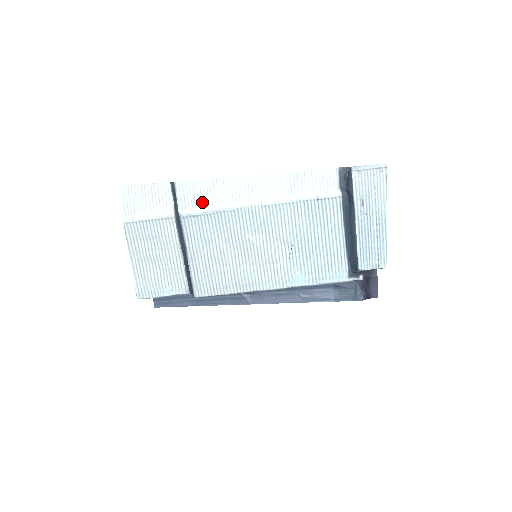
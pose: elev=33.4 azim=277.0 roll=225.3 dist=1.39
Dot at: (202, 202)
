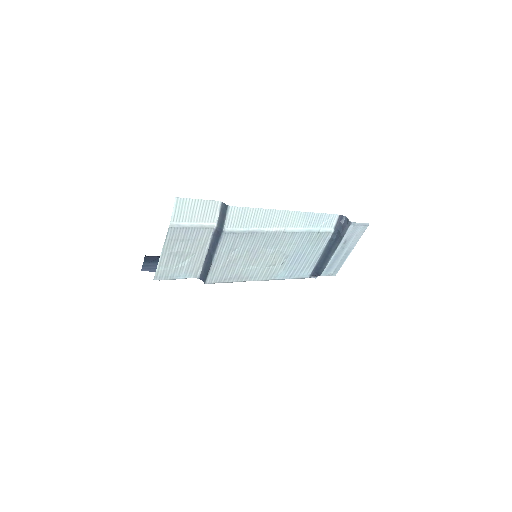
Dot at: (244, 224)
